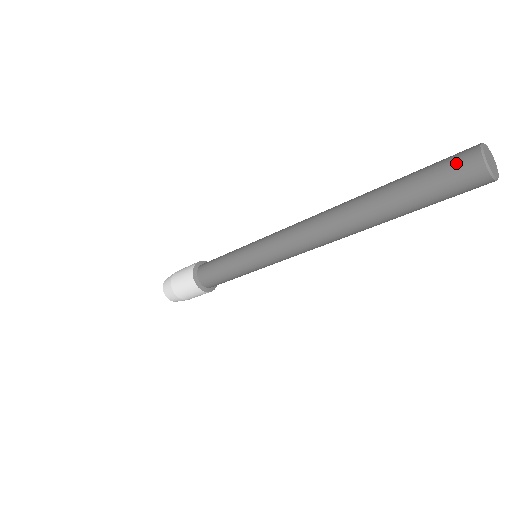
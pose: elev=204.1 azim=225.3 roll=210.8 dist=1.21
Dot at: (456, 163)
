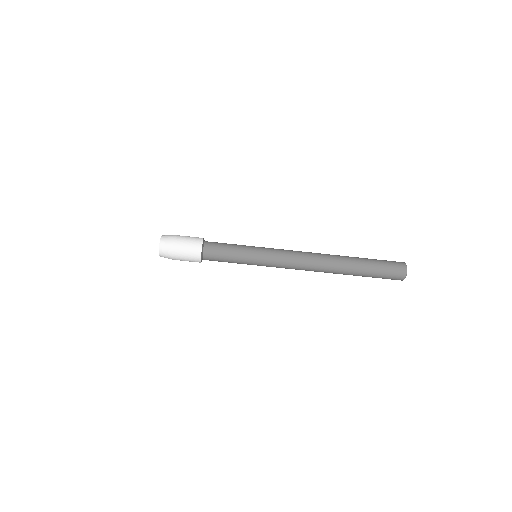
Dot at: (396, 266)
